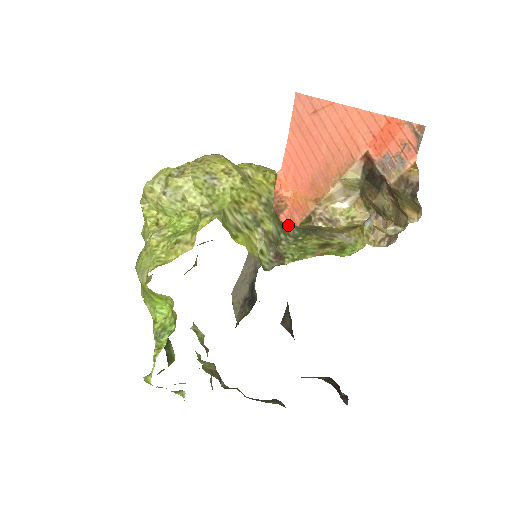
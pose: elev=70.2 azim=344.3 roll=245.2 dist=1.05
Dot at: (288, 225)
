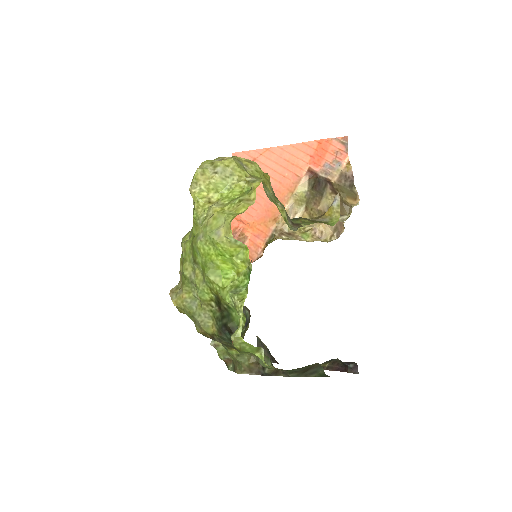
Dot at: occluded
